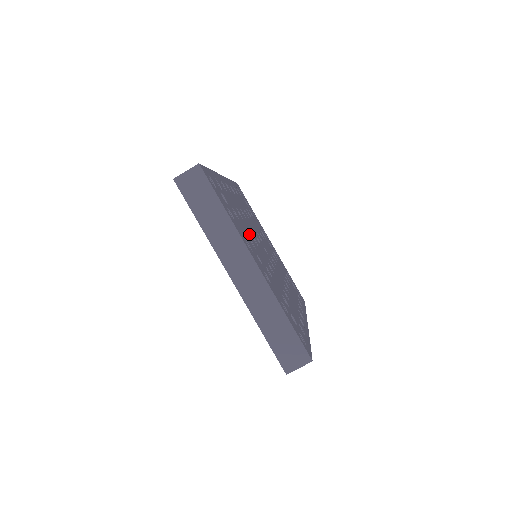
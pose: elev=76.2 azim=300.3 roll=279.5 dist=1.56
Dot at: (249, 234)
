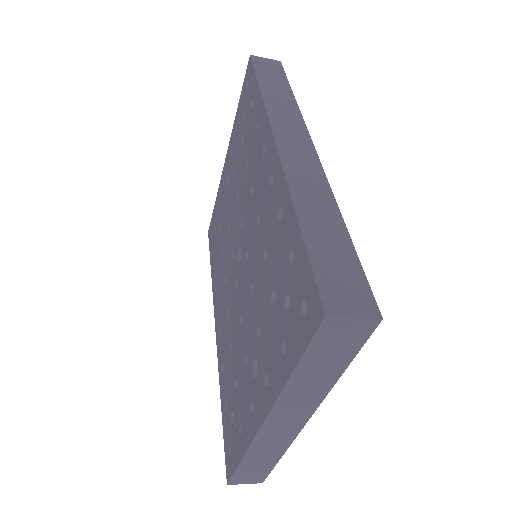
Dot at: occluded
